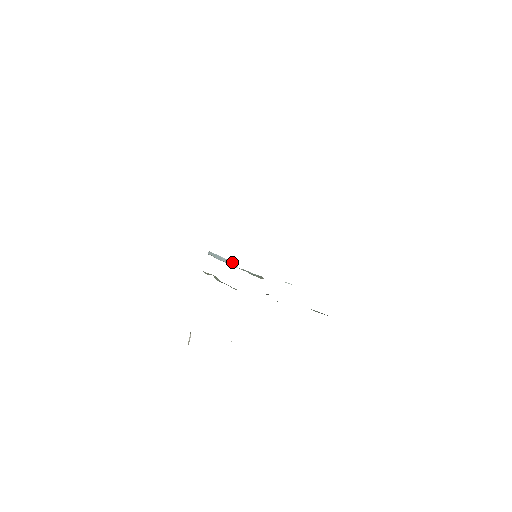
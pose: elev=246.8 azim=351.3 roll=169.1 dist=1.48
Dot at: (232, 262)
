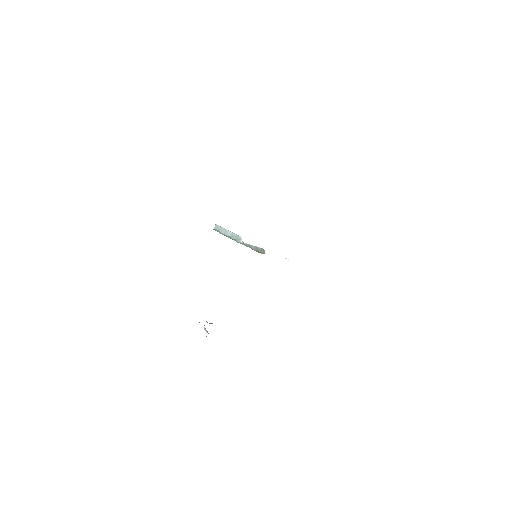
Dot at: (237, 235)
